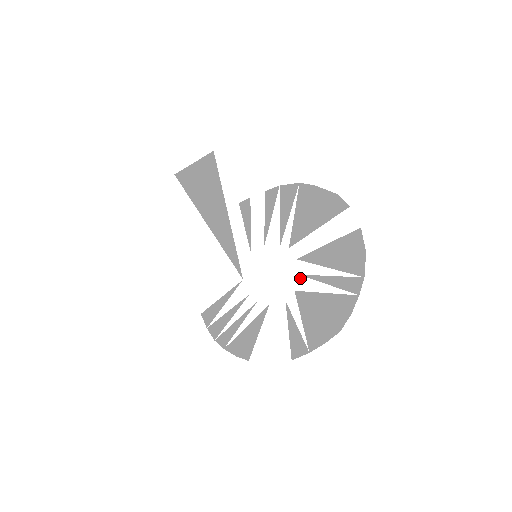
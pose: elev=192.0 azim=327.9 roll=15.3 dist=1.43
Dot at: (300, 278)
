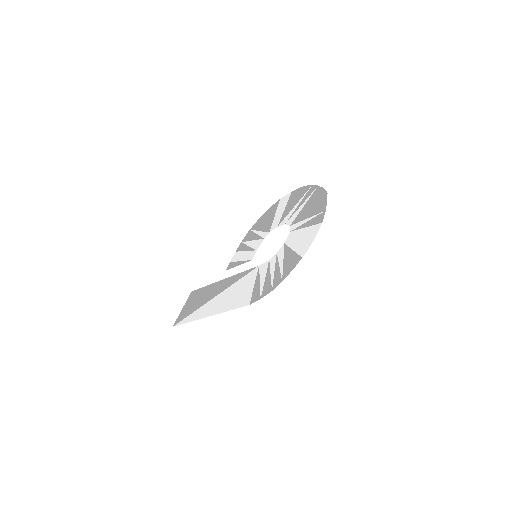
Dot at: (287, 223)
